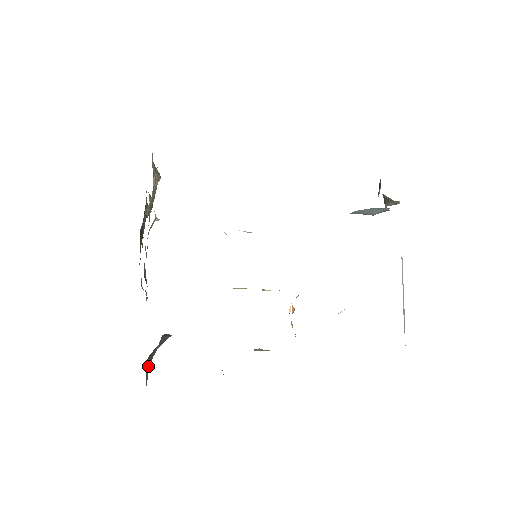
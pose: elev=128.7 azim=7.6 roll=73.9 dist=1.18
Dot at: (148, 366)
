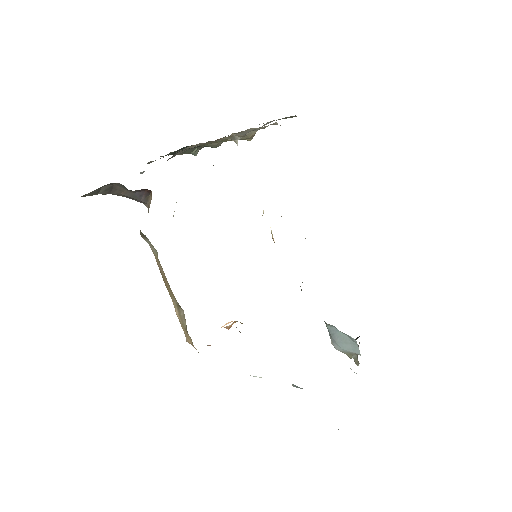
Dot at: (100, 191)
